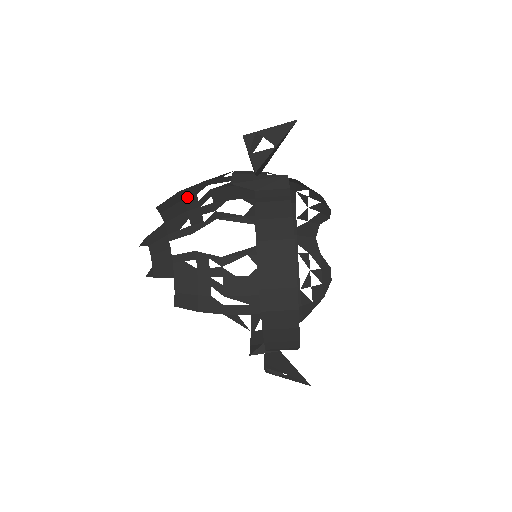
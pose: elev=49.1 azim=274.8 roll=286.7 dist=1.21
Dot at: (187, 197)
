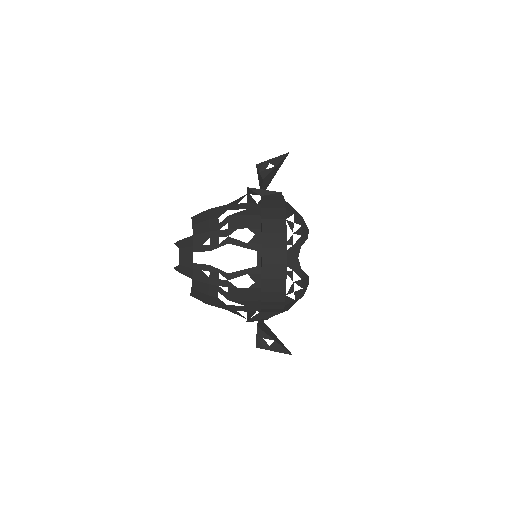
Dot at: (212, 218)
